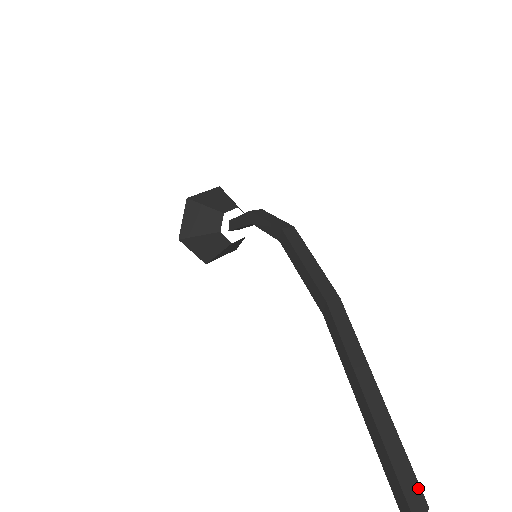
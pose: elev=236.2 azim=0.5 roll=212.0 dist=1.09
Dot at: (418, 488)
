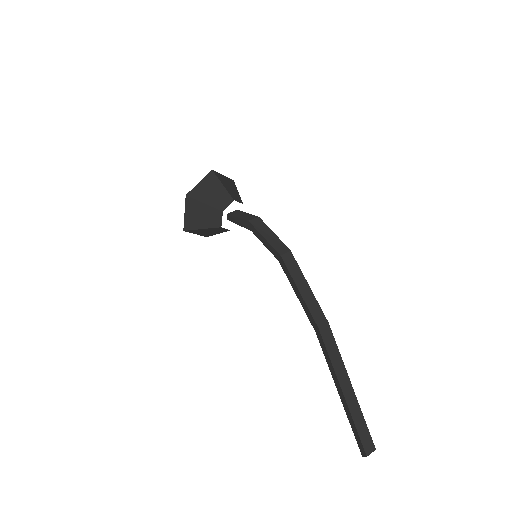
Dot at: (371, 440)
